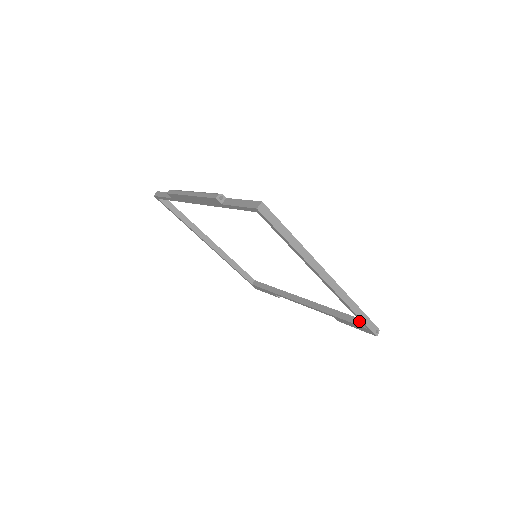
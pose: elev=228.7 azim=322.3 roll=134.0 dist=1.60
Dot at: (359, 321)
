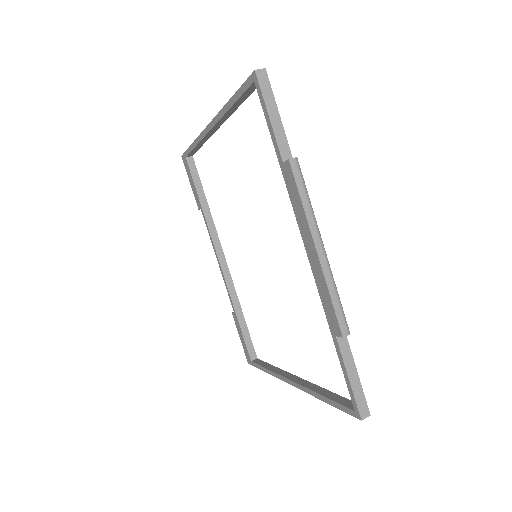
Dot at: (251, 347)
